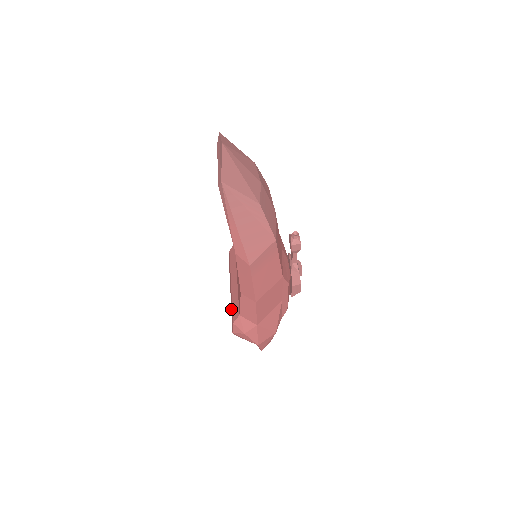
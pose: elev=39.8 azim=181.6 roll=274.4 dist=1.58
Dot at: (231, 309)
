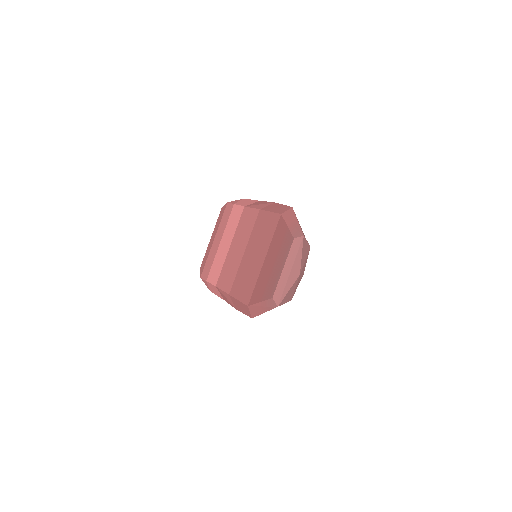
Dot at: (209, 257)
